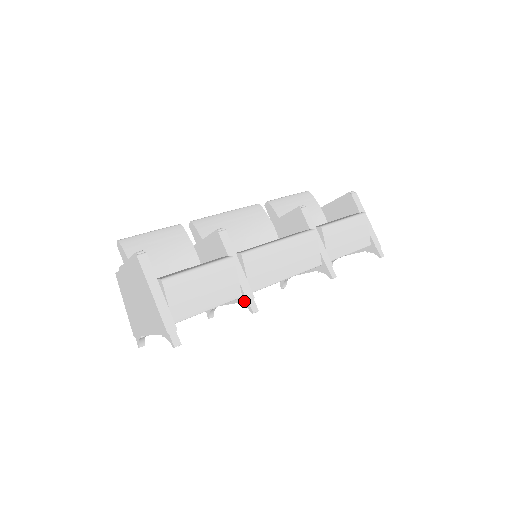
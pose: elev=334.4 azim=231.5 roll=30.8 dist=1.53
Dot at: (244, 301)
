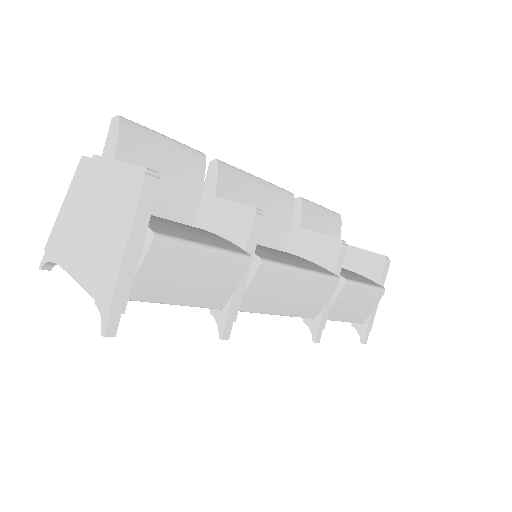
Dot at: (221, 317)
